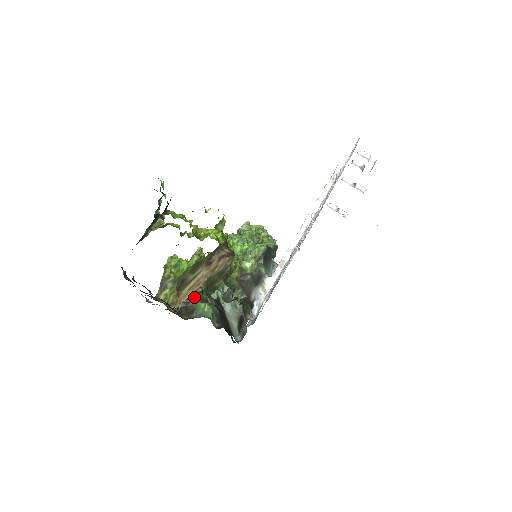
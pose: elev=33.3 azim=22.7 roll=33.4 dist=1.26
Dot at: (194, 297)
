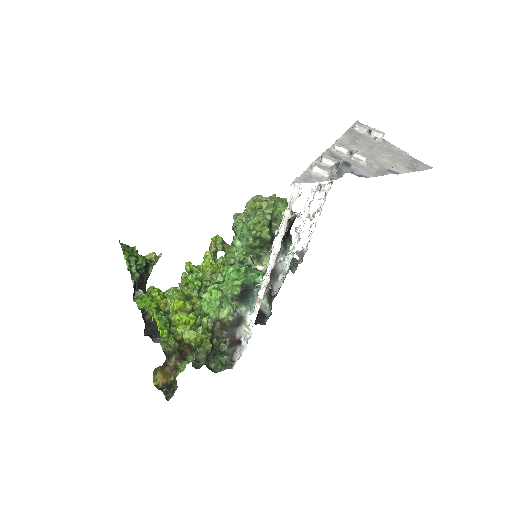
Dot at: occluded
